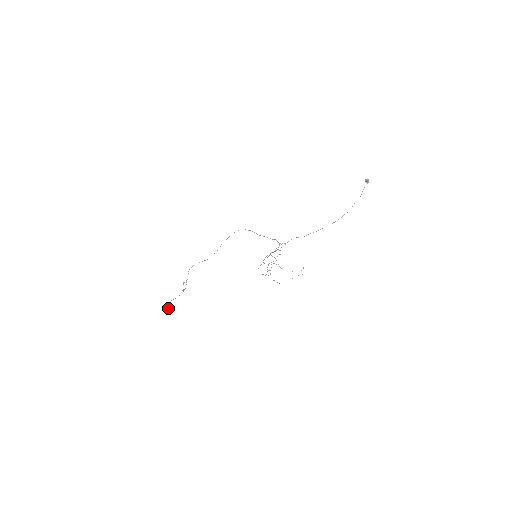
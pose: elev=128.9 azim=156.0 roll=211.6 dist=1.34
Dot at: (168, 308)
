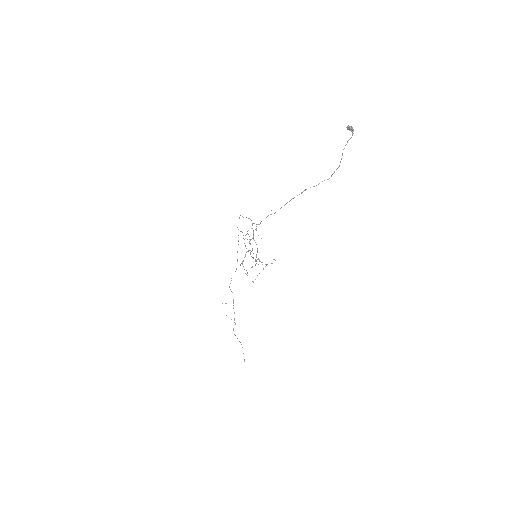
Dot at: occluded
